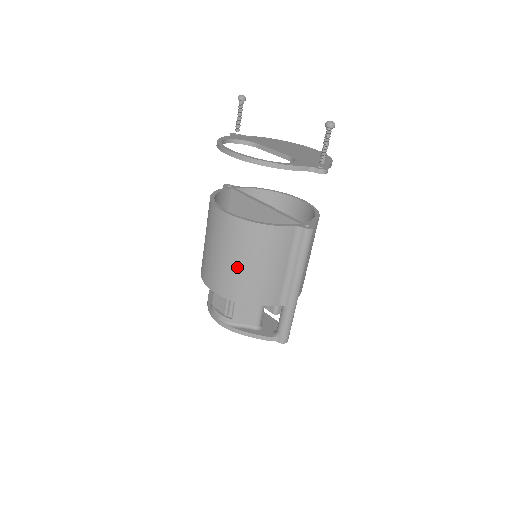
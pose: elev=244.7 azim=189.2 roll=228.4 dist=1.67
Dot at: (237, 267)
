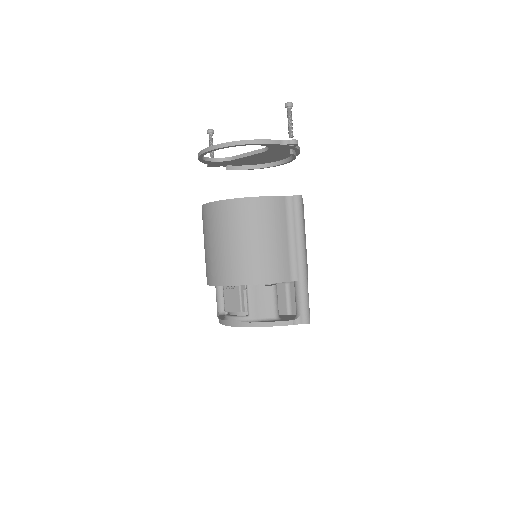
Dot at: (242, 247)
